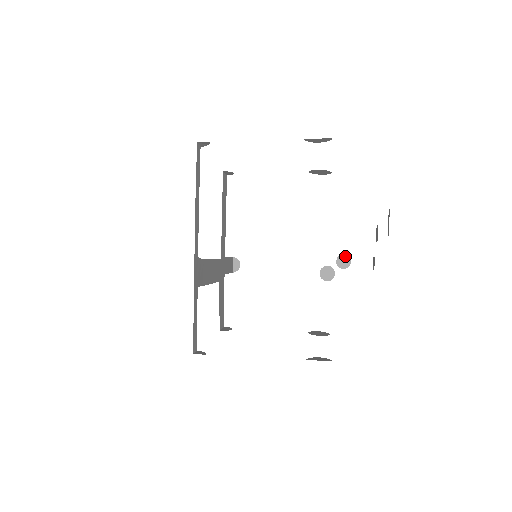
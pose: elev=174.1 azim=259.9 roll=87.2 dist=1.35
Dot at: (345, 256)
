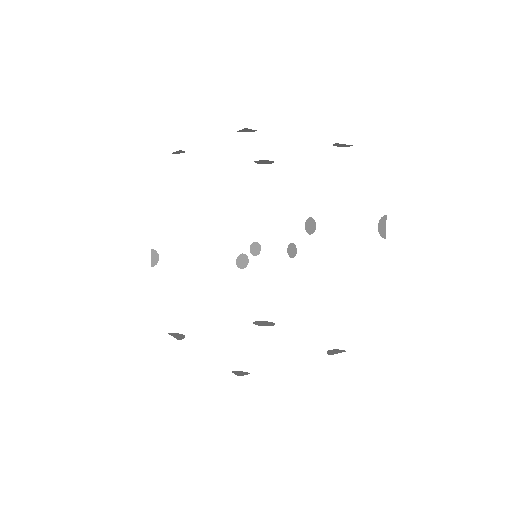
Dot at: (257, 243)
